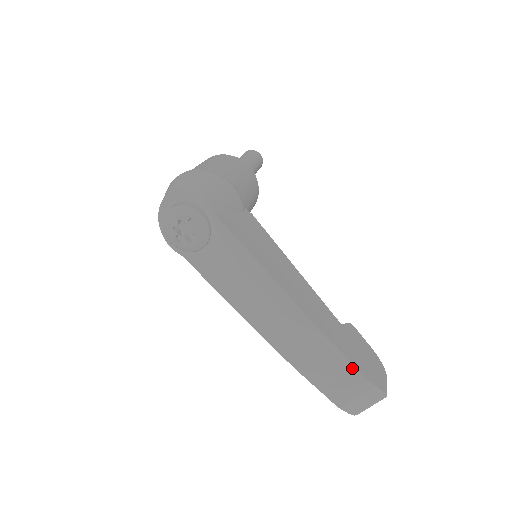
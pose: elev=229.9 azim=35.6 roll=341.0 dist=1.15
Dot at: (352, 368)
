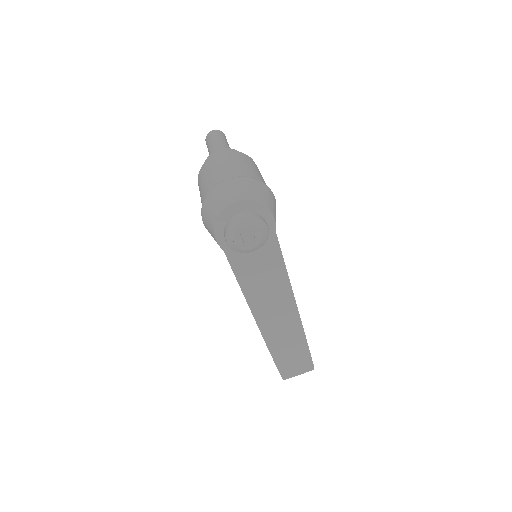
Dot at: (307, 354)
